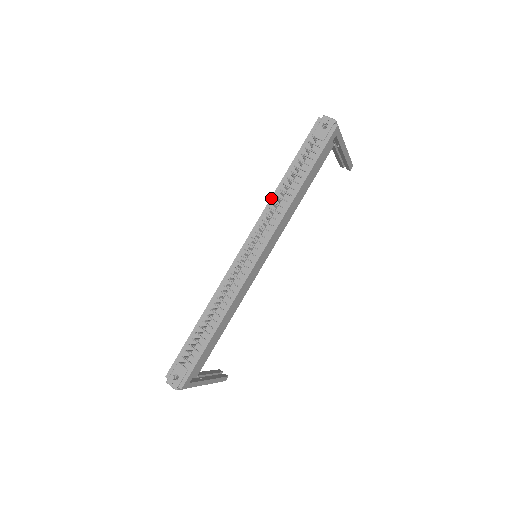
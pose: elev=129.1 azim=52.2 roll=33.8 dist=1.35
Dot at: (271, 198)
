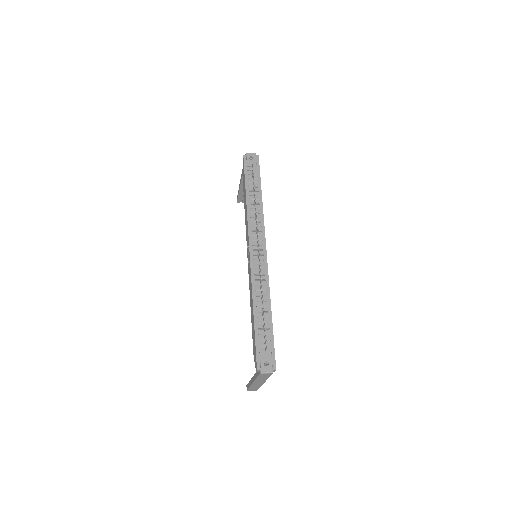
Dot at: (247, 211)
